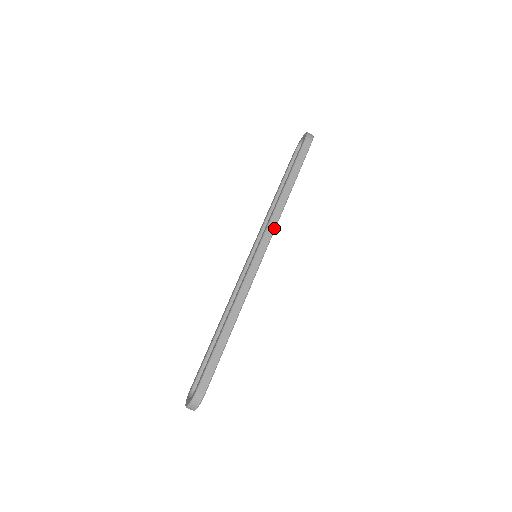
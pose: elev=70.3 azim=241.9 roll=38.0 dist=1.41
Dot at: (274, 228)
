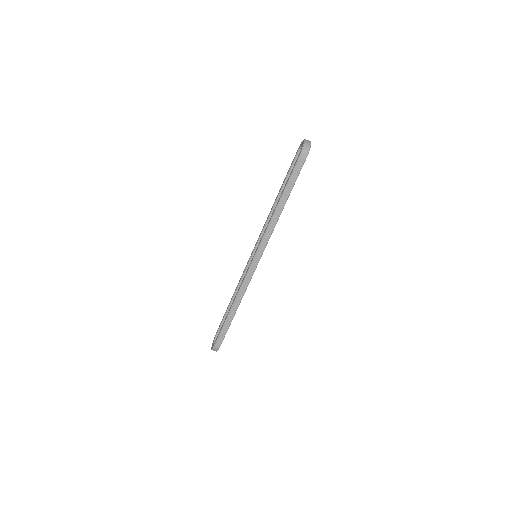
Dot at: (266, 243)
